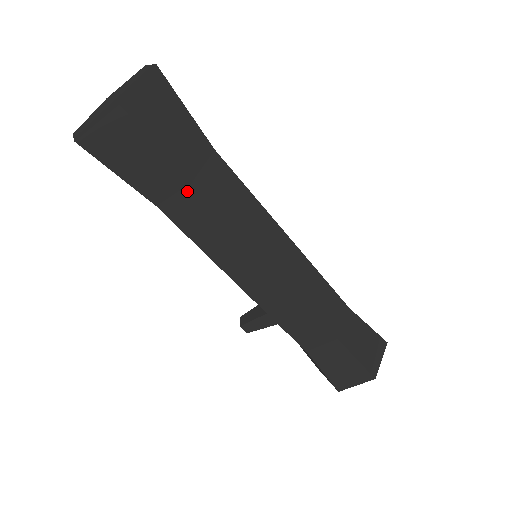
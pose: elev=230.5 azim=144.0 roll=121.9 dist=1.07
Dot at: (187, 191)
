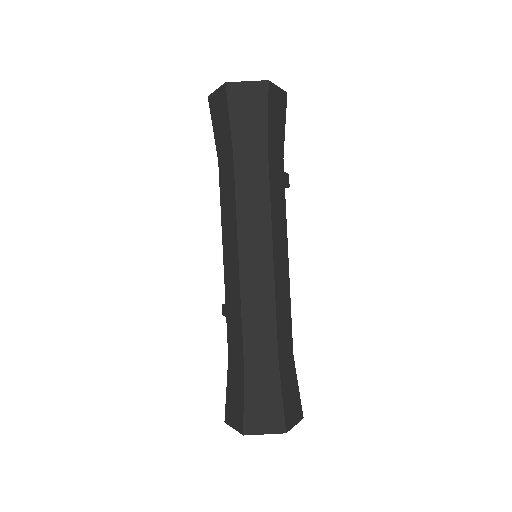
Dot at: (230, 159)
